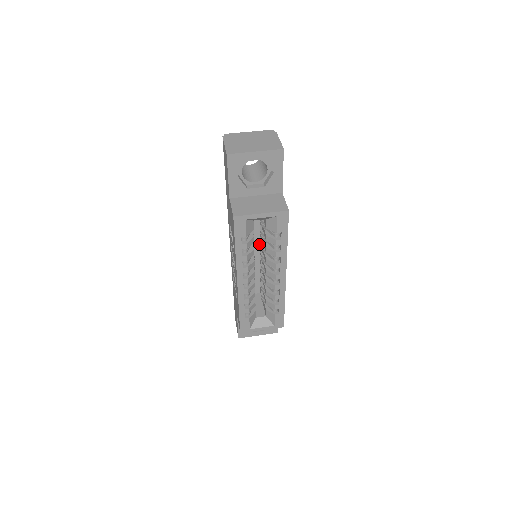
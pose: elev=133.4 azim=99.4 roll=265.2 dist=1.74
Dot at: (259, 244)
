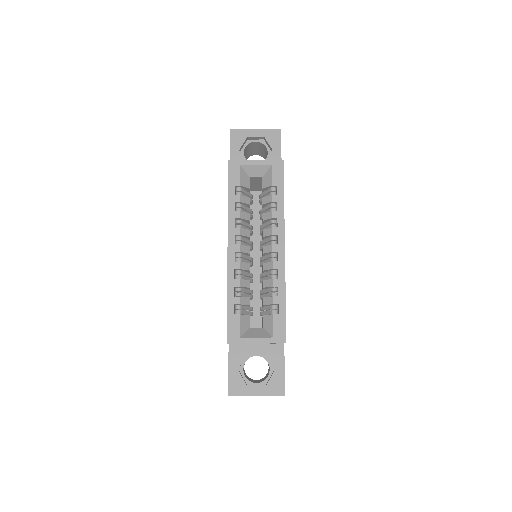
Dot at: occluded
